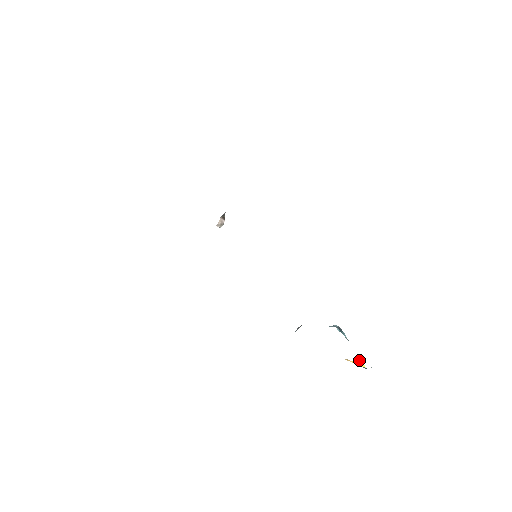
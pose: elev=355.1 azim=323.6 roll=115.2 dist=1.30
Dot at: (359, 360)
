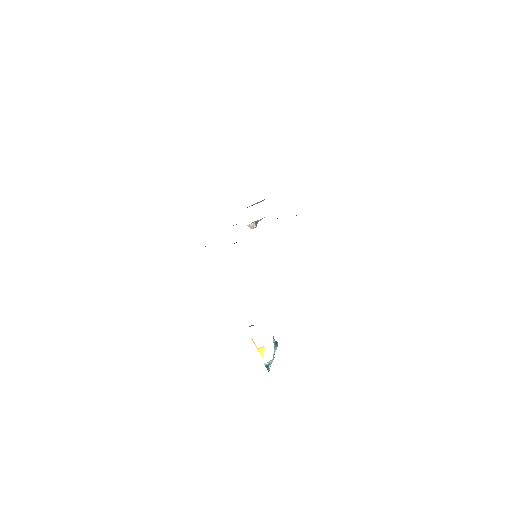
Dot at: (262, 350)
